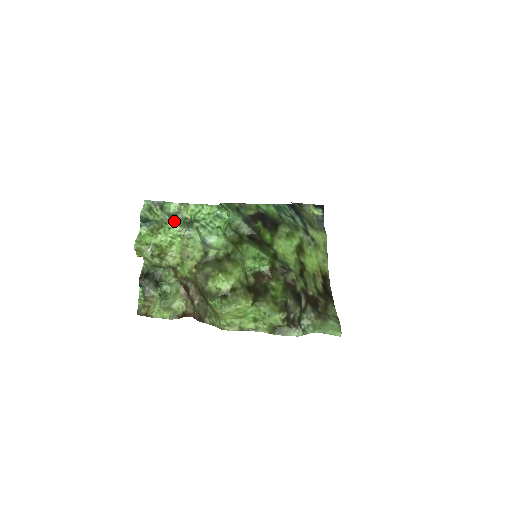
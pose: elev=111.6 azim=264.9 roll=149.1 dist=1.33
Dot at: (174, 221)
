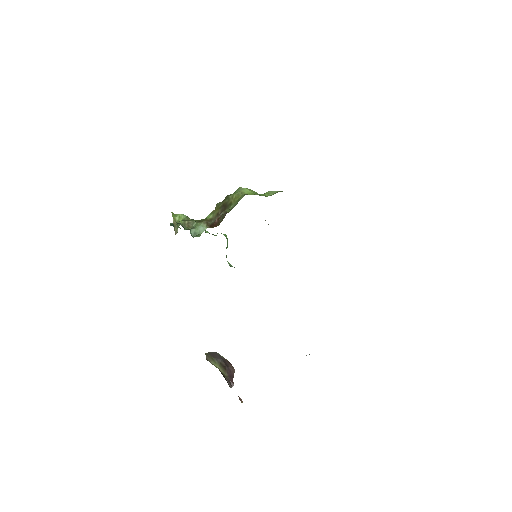
Dot at: occluded
